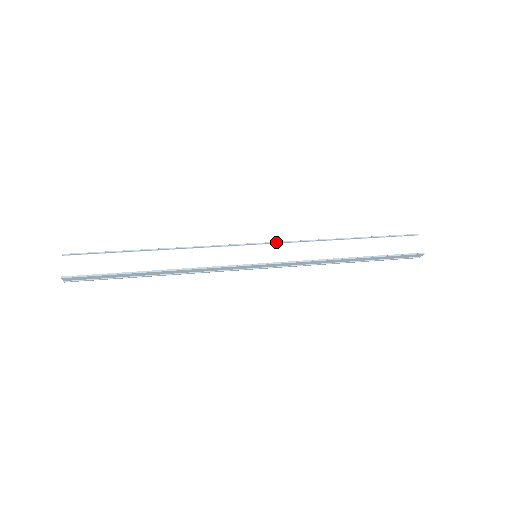
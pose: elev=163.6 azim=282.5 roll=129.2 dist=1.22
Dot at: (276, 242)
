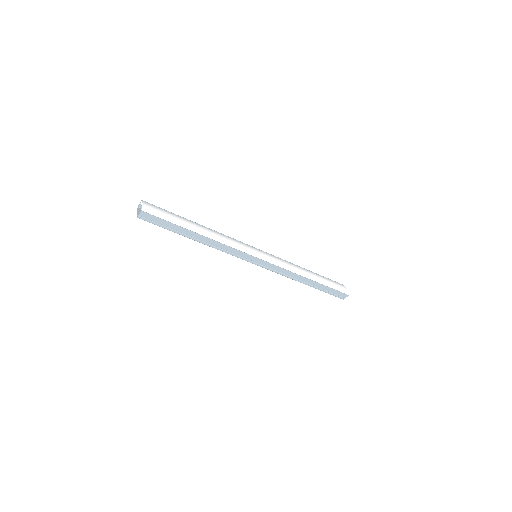
Dot at: (268, 253)
